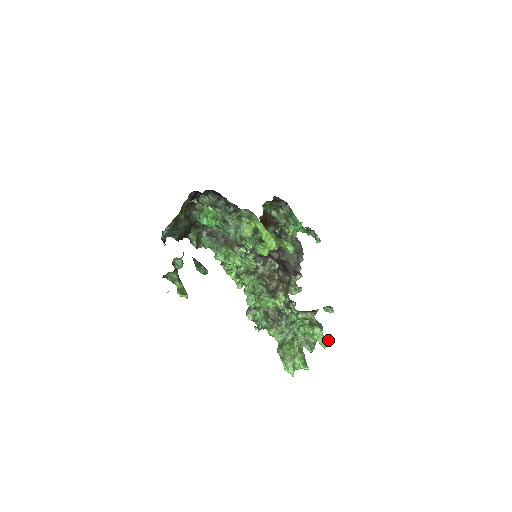
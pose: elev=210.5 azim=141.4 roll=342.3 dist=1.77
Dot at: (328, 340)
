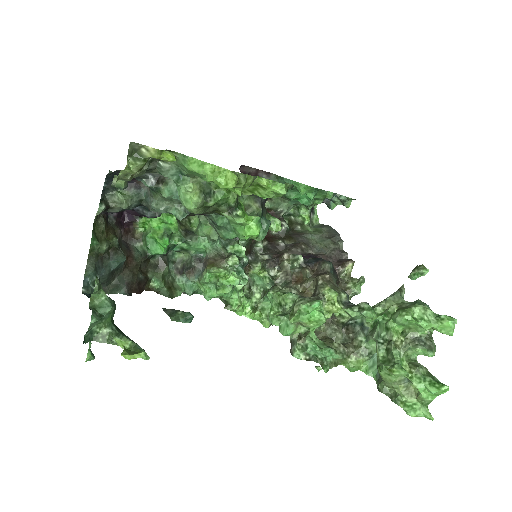
Dot at: (448, 316)
